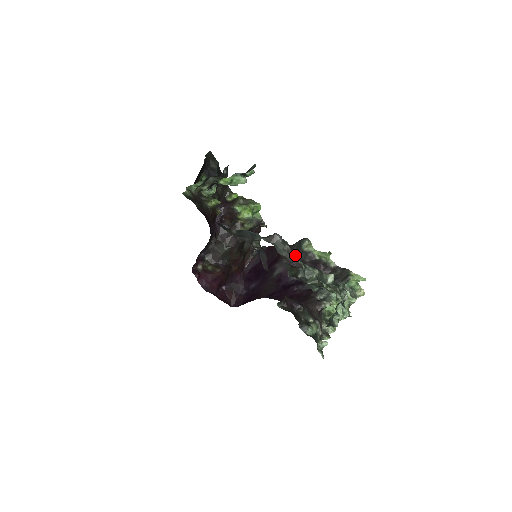
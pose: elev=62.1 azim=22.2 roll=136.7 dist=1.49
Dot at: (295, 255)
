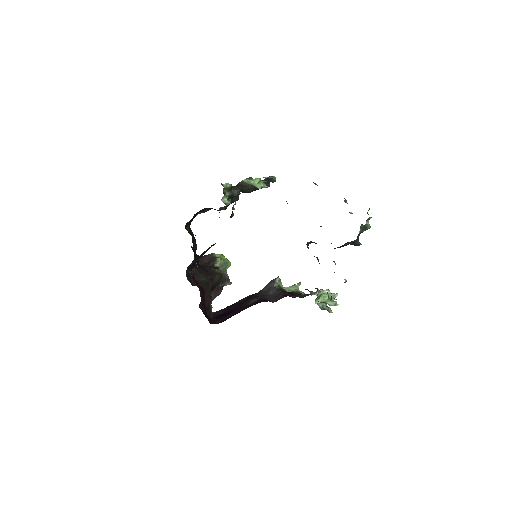
Dot at: (266, 293)
